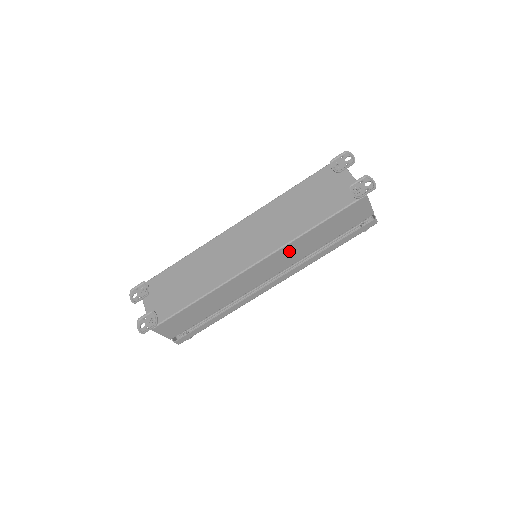
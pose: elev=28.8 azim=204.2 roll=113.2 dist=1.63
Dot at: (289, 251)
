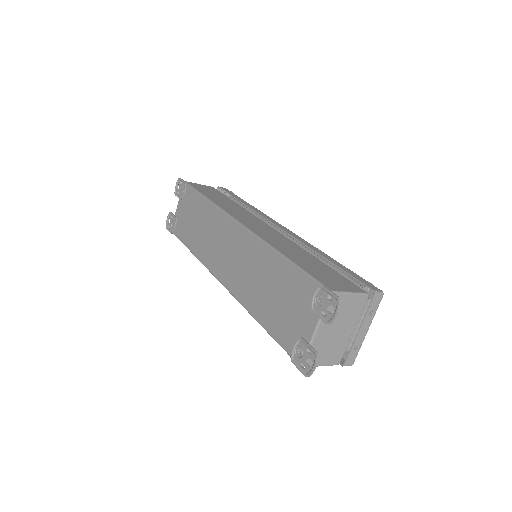
Dot at: occluded
